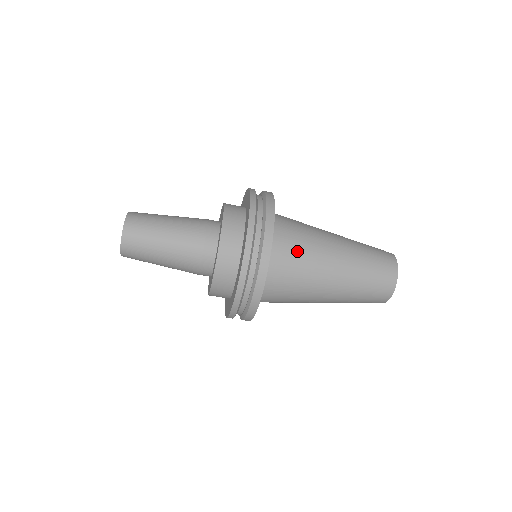
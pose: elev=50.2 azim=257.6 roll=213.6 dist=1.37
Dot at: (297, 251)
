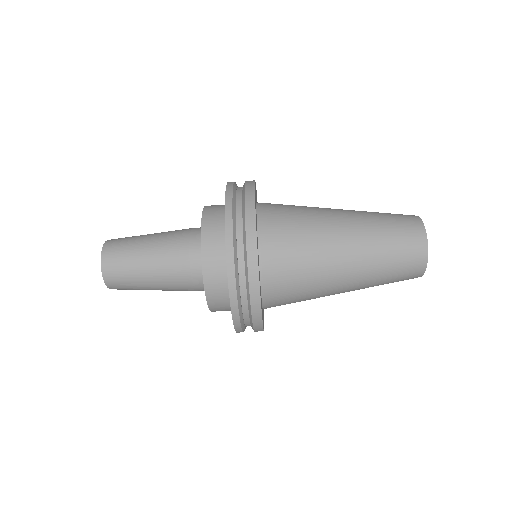
Dot at: (294, 243)
